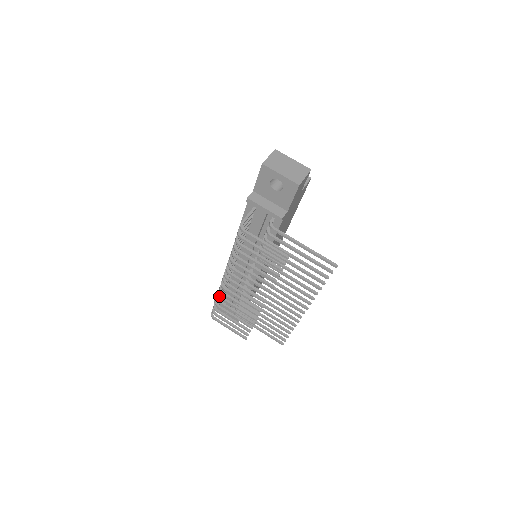
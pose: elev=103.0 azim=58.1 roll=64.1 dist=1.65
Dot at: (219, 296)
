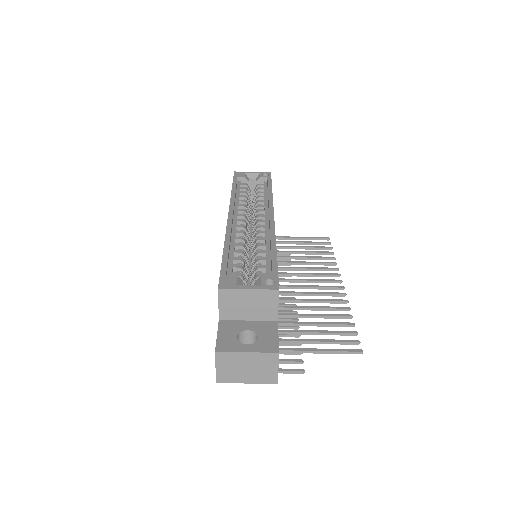
Dot at: occluded
